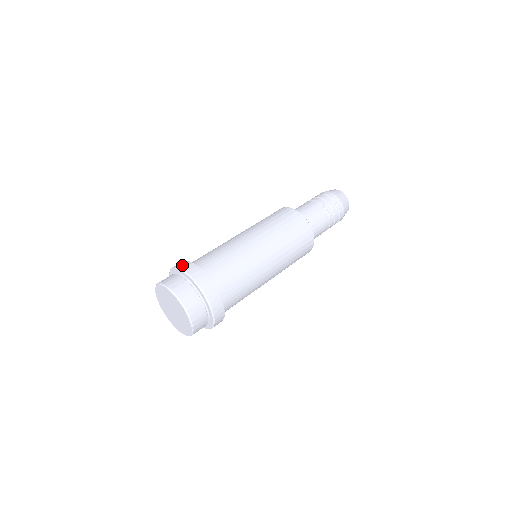
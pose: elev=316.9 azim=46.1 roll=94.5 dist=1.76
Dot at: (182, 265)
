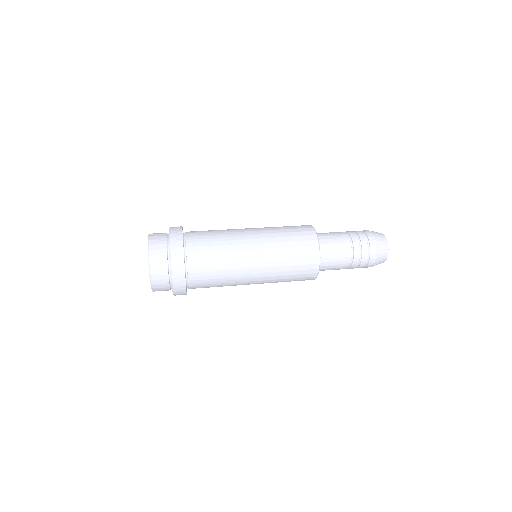
Dot at: occluded
